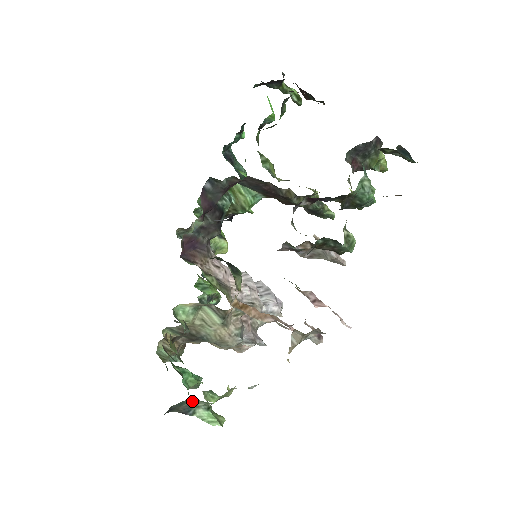
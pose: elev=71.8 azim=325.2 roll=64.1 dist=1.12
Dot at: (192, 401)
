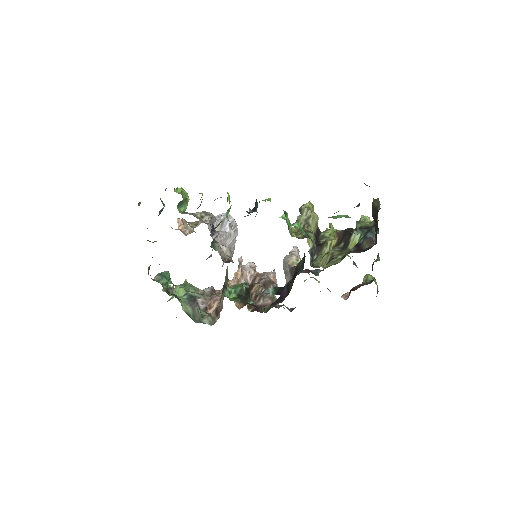
Dot at: occluded
